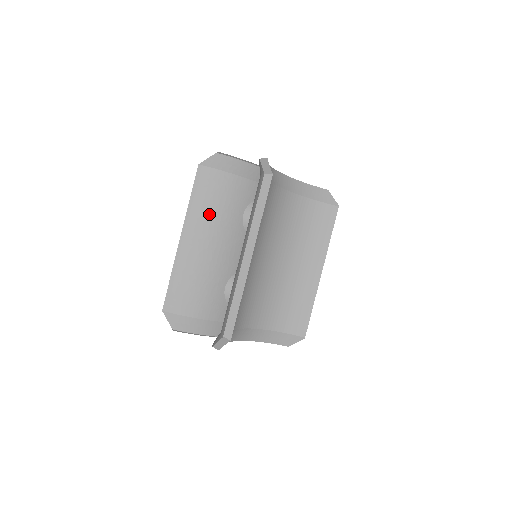
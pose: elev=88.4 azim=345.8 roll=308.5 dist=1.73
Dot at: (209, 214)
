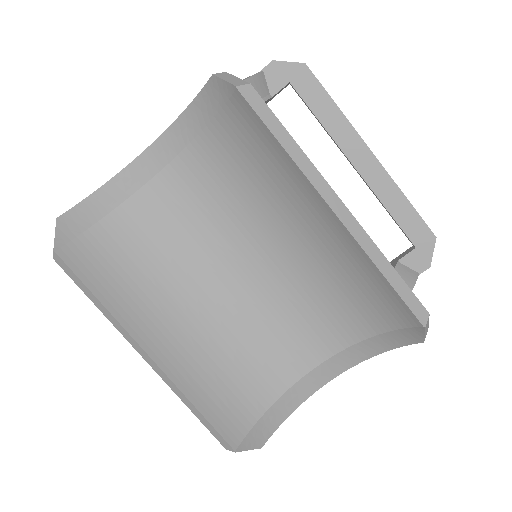
Dot at: occluded
